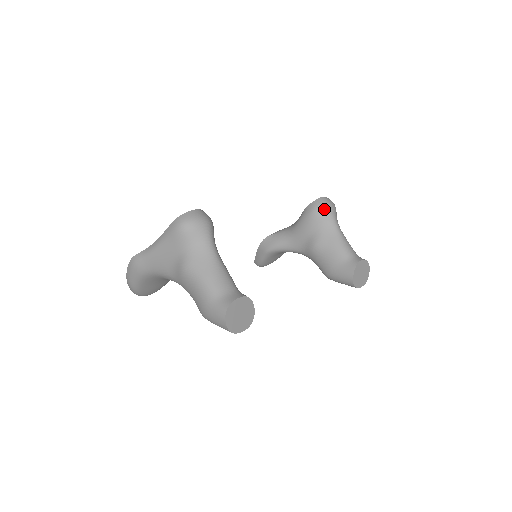
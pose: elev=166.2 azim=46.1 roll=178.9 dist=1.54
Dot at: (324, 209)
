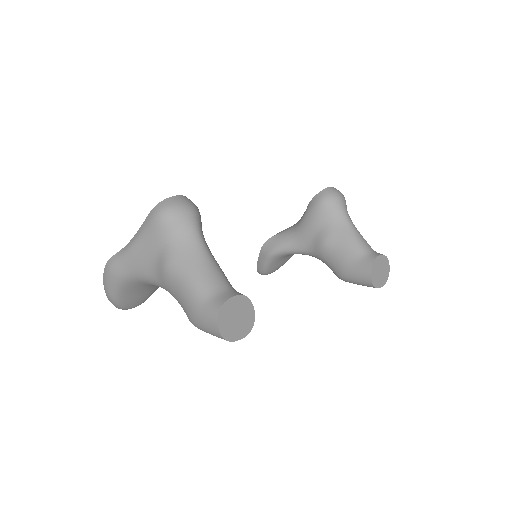
Dot at: (332, 200)
